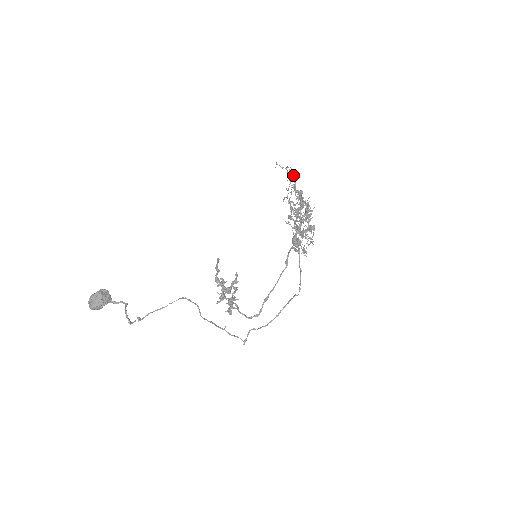
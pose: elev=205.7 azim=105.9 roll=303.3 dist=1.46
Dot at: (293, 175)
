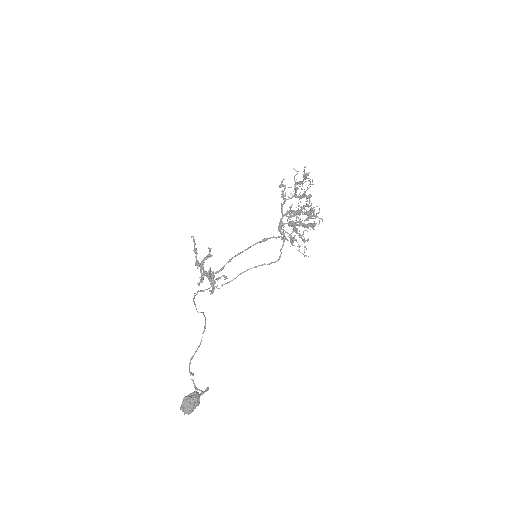
Dot at: occluded
